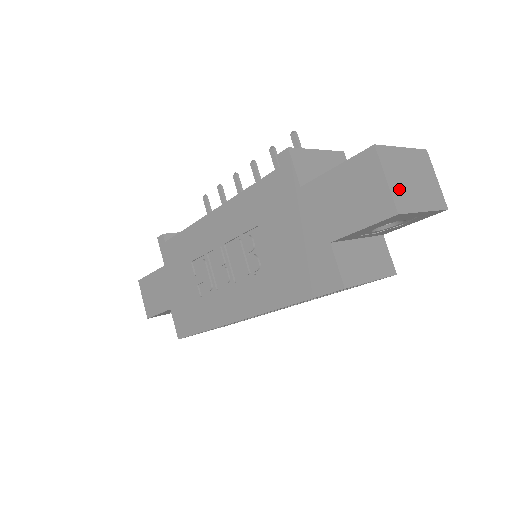
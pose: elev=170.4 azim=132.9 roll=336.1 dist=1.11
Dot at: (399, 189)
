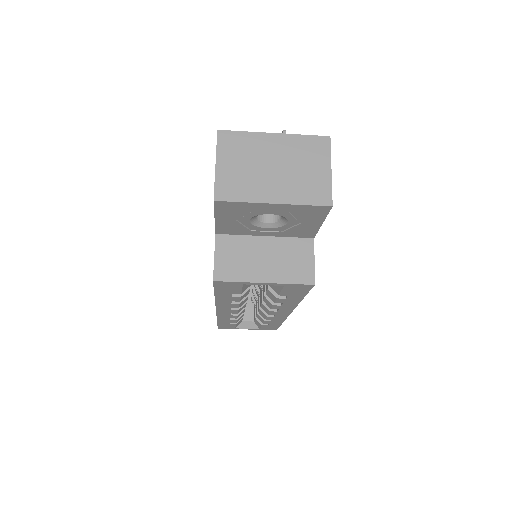
Dot at: (234, 176)
